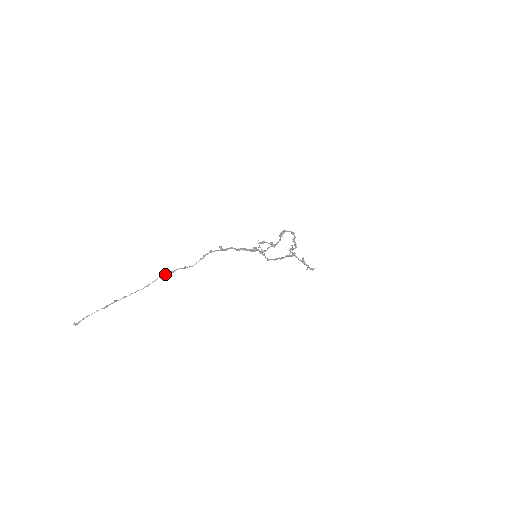
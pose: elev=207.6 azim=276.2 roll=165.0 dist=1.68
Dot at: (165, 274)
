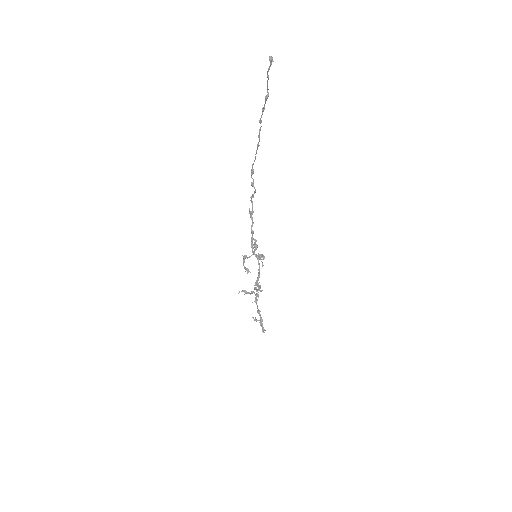
Dot at: (253, 163)
